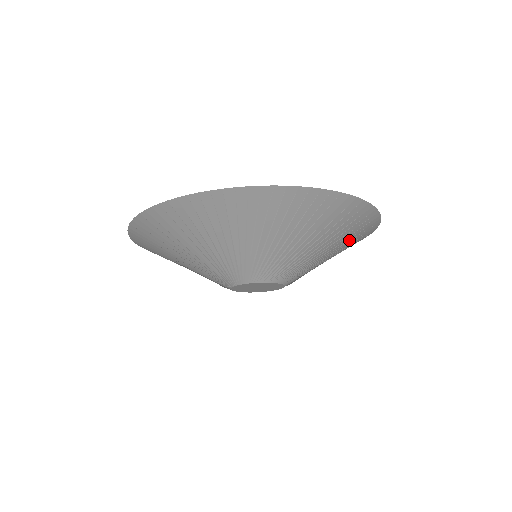
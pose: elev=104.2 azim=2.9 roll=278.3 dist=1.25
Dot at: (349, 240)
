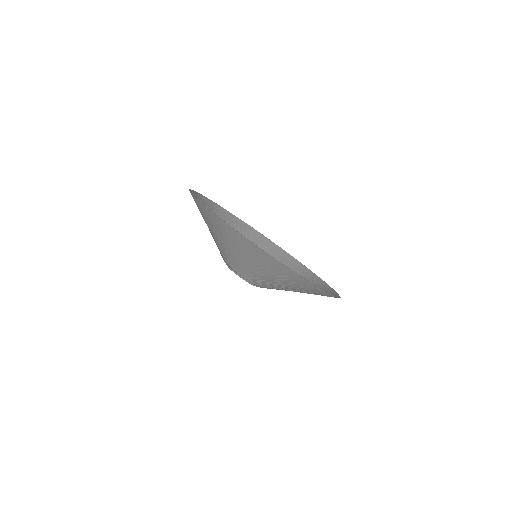
Dot at: occluded
